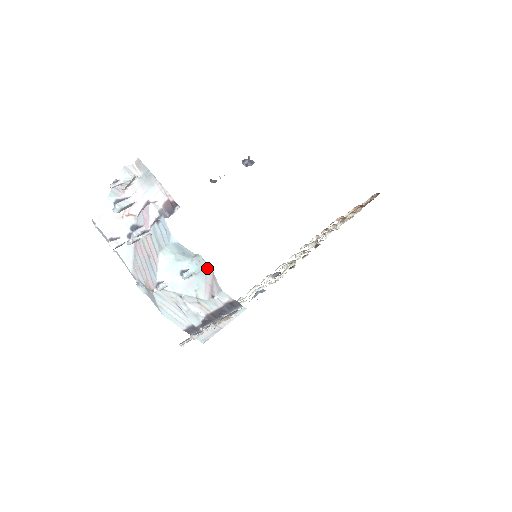
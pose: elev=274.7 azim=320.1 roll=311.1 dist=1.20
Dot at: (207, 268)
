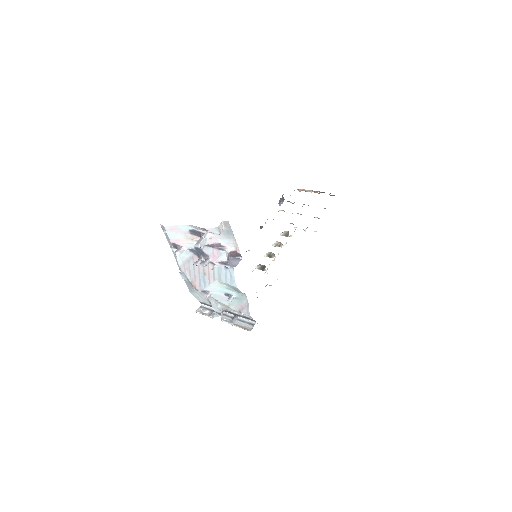
Dot at: (245, 300)
